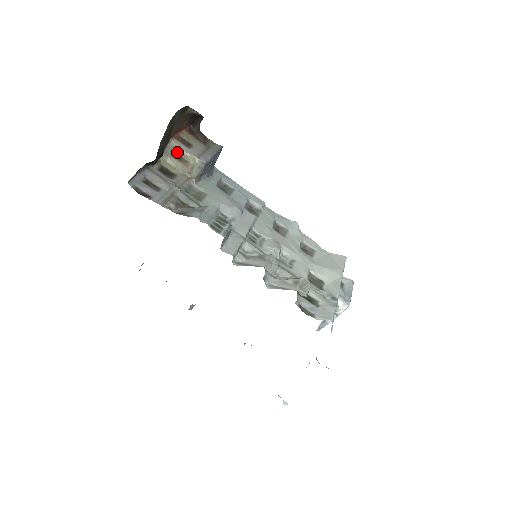
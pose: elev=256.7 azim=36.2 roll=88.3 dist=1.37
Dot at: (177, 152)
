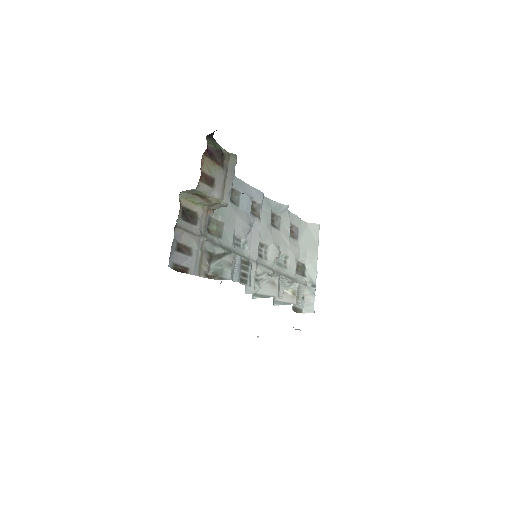
Dot at: (200, 194)
